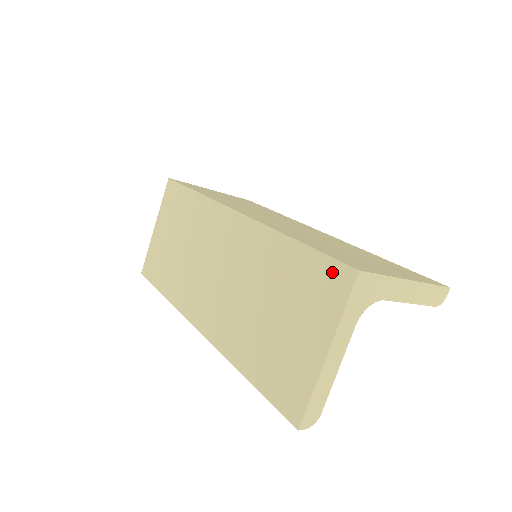
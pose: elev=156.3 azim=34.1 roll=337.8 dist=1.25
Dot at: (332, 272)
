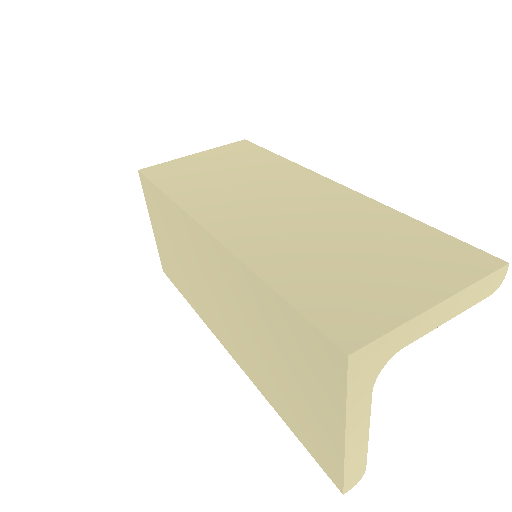
Dot at: (319, 344)
